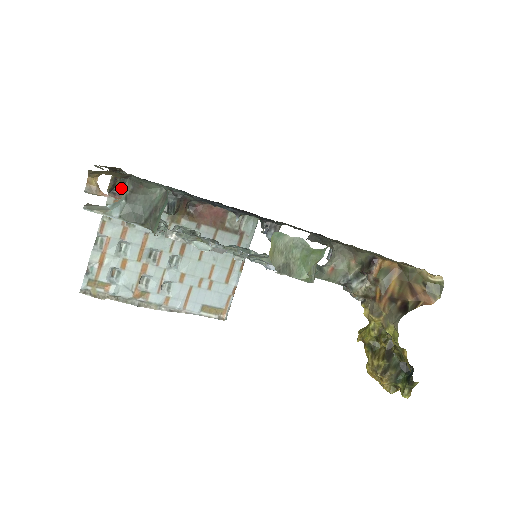
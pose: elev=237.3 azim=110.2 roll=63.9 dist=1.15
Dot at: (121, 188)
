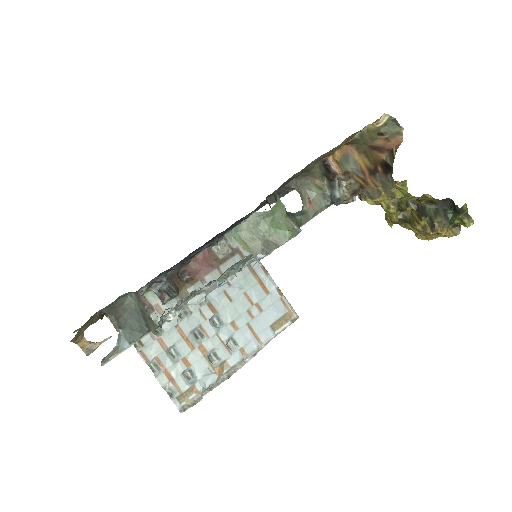
Dot at: occluded
